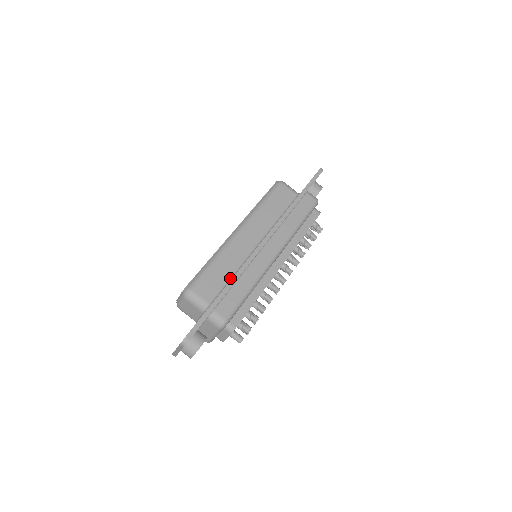
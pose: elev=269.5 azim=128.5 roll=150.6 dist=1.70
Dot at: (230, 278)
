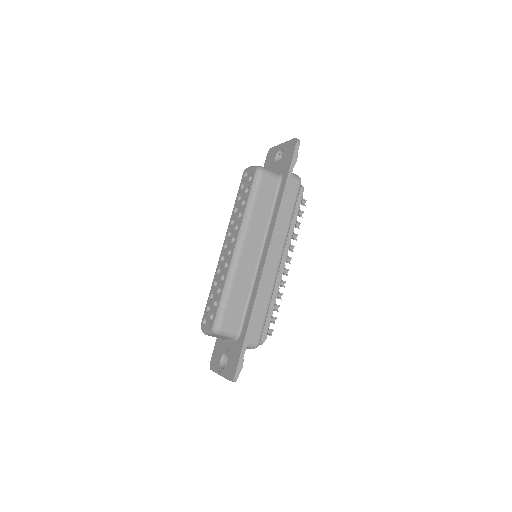
Dot at: (248, 299)
